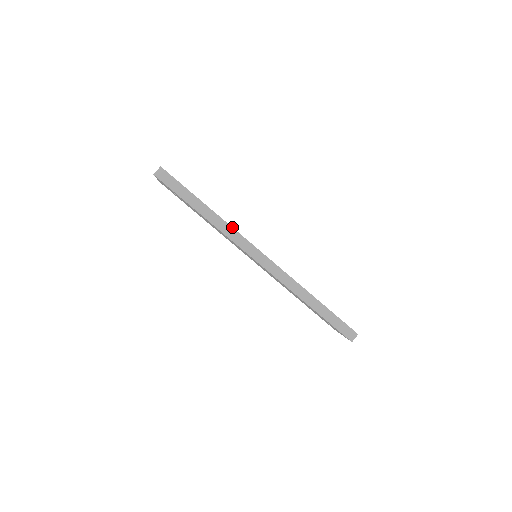
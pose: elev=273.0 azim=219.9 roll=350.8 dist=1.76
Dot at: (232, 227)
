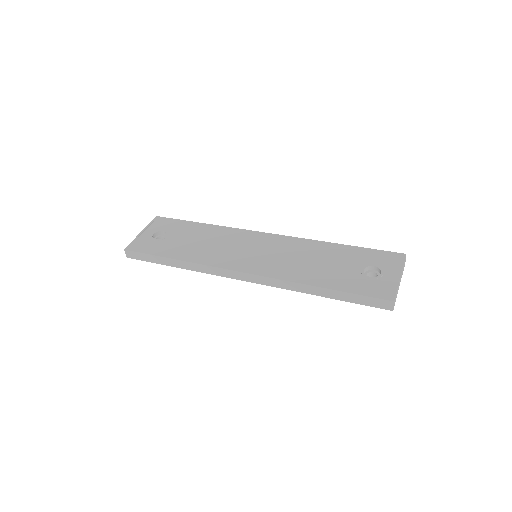
Dot at: (202, 265)
